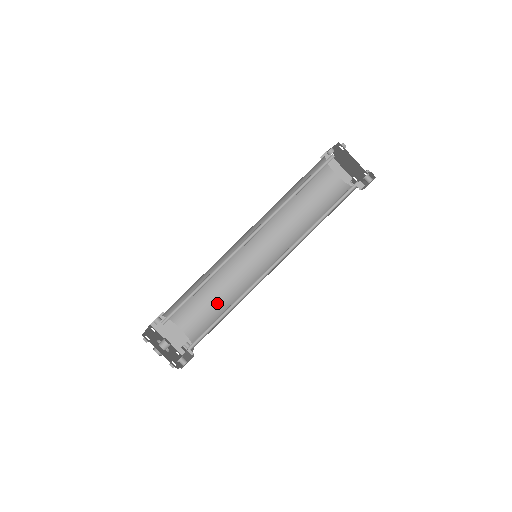
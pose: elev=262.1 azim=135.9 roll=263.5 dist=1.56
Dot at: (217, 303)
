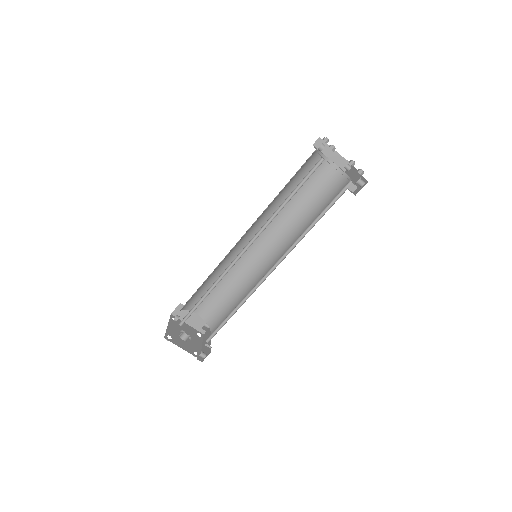
Dot at: (227, 292)
